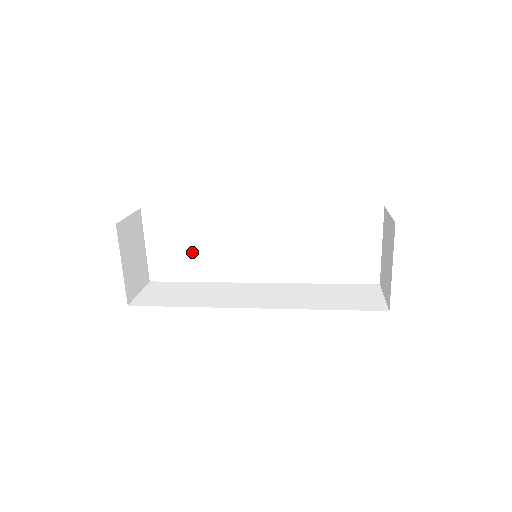
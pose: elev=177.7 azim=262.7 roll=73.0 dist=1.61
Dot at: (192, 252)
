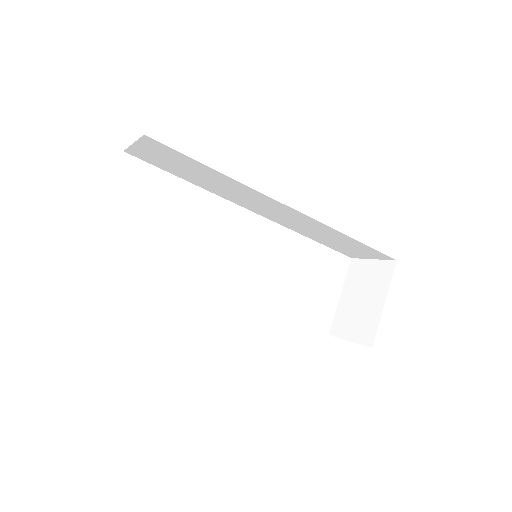
Dot at: (162, 232)
